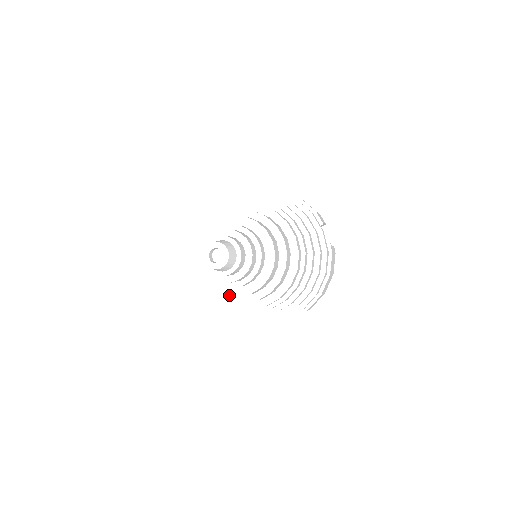
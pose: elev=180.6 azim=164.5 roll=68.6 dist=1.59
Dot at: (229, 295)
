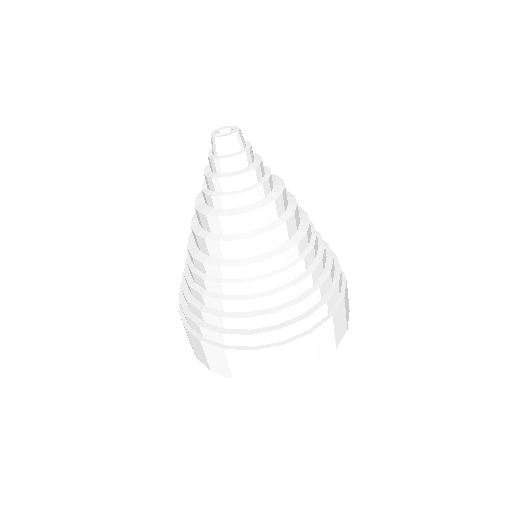
Dot at: (222, 215)
